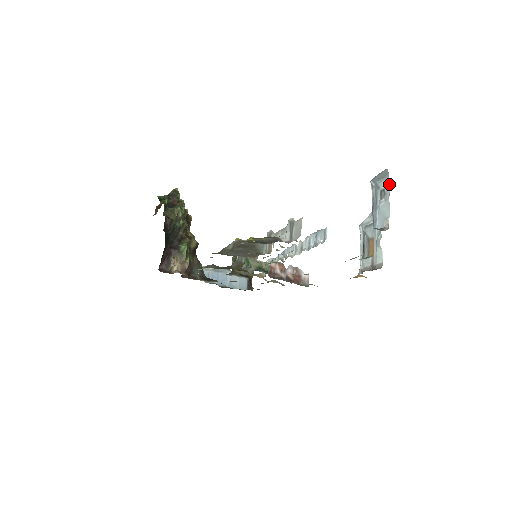
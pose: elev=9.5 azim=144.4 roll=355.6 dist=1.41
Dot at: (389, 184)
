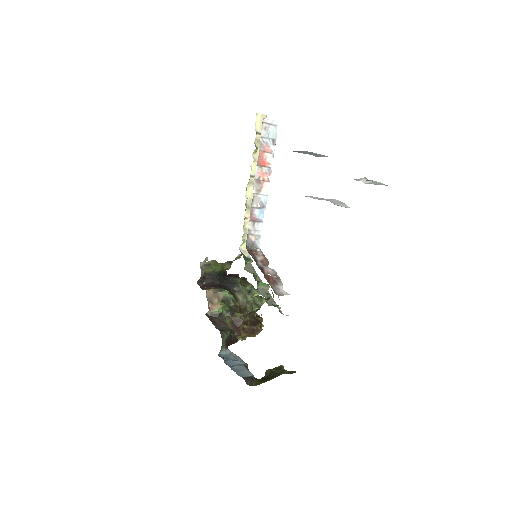
Dot at: occluded
